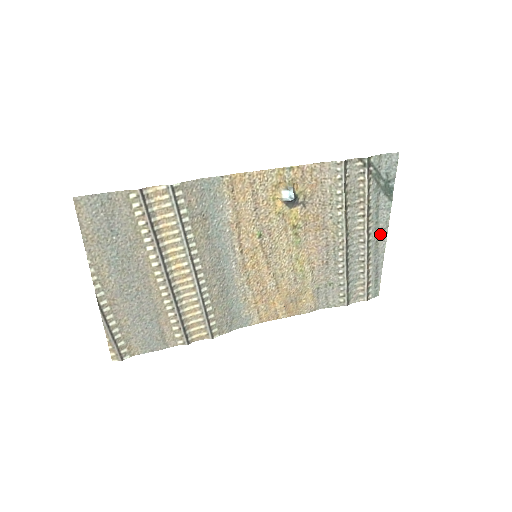
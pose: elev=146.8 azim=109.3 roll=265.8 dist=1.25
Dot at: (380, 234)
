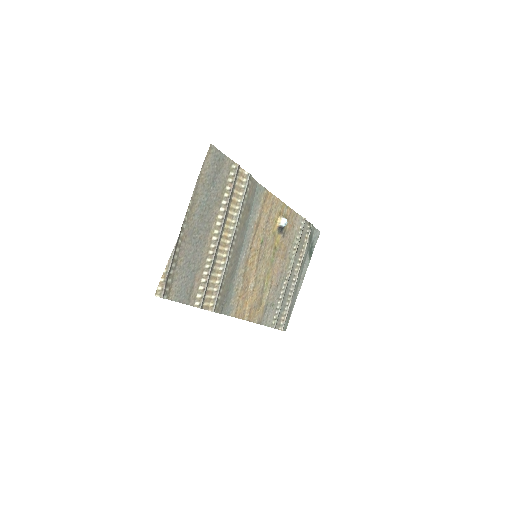
Dot at: (300, 281)
